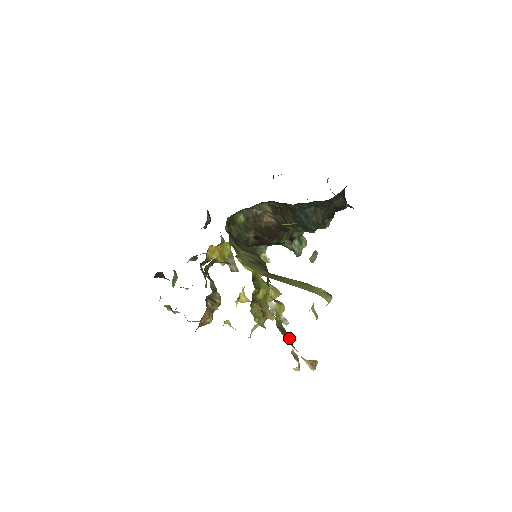
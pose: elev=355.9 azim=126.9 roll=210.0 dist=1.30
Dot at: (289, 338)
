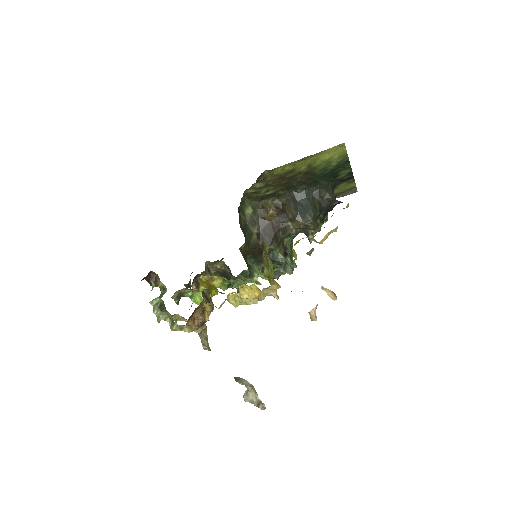
Dot at: occluded
